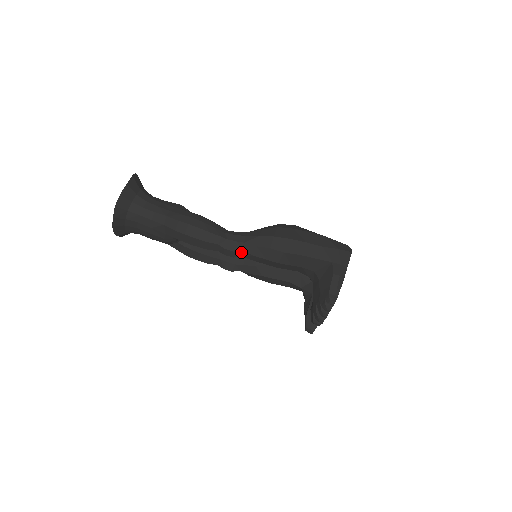
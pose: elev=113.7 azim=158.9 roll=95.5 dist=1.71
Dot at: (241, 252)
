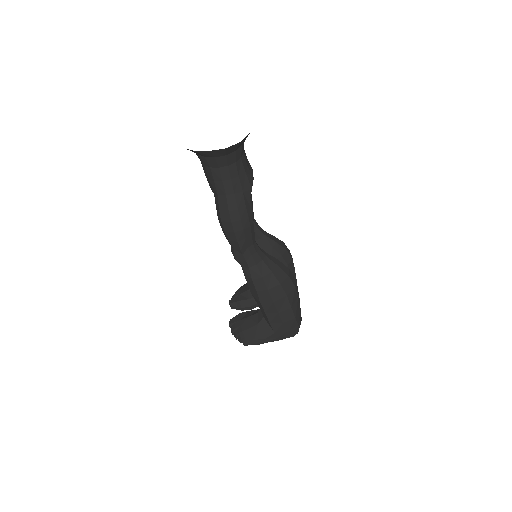
Dot at: (242, 265)
